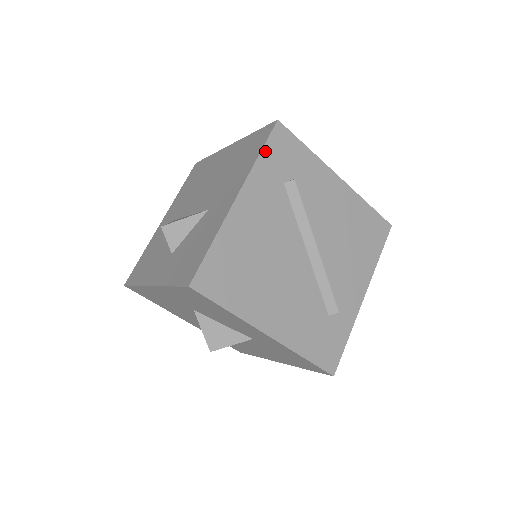
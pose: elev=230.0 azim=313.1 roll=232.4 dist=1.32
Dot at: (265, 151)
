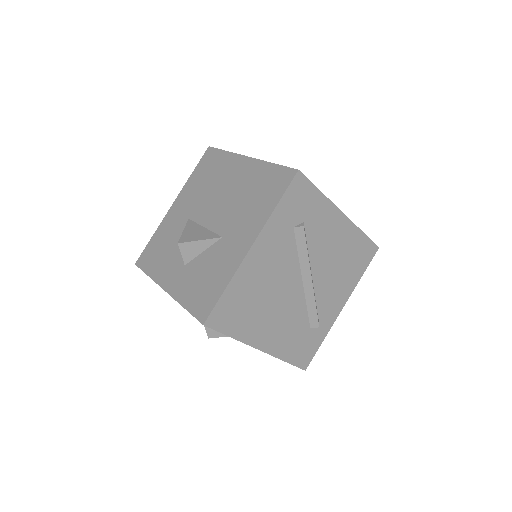
Dot at: (282, 201)
